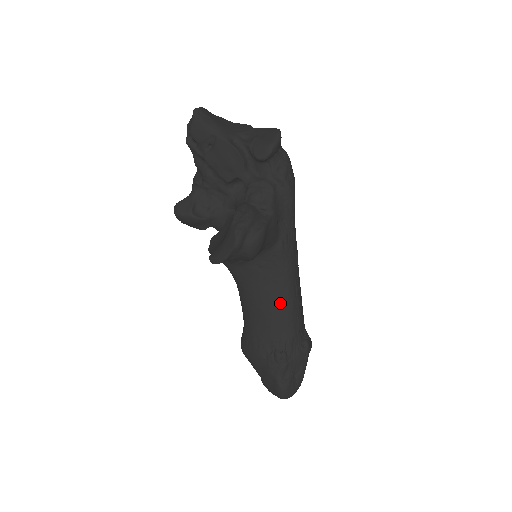
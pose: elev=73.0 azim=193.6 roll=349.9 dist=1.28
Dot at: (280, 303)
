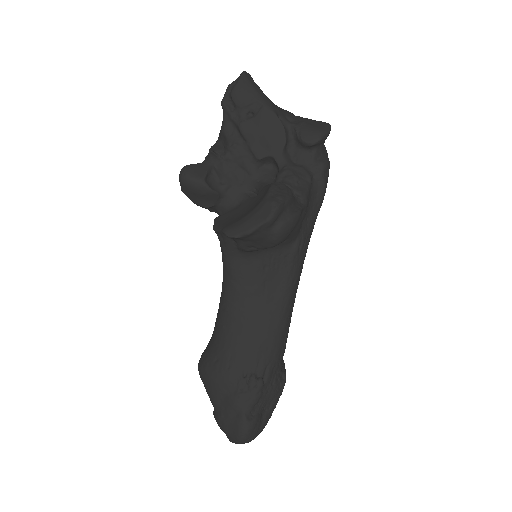
Dot at: (273, 316)
